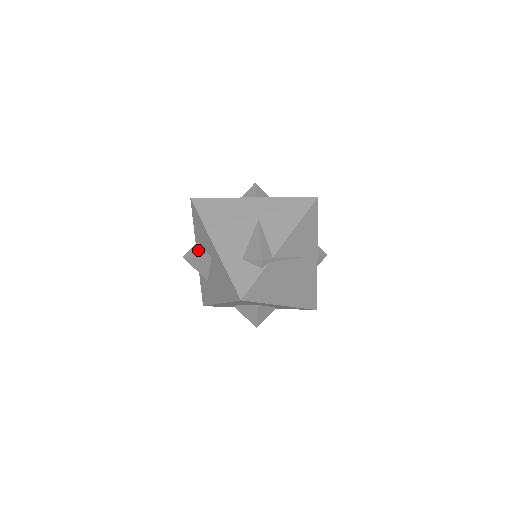
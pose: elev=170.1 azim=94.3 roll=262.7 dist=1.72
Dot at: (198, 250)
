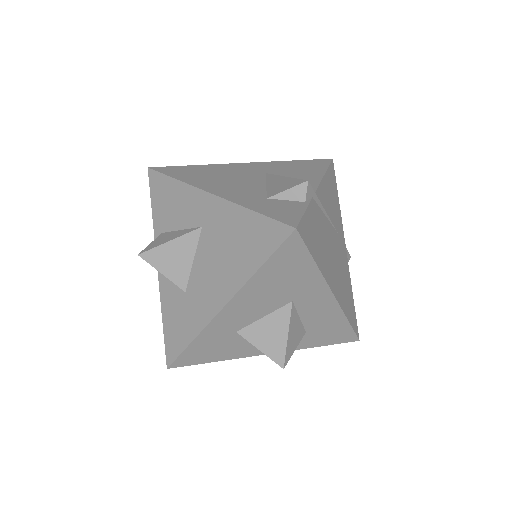
Dot at: (168, 236)
